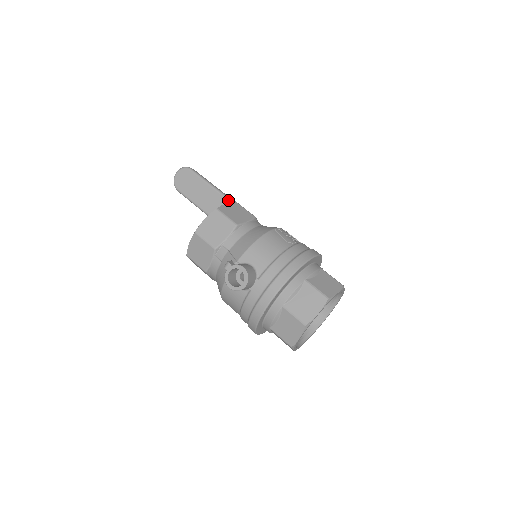
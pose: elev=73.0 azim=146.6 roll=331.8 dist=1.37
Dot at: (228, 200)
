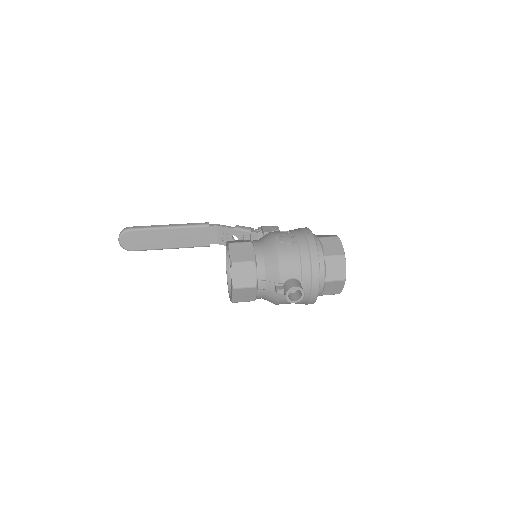
Dot at: (181, 228)
